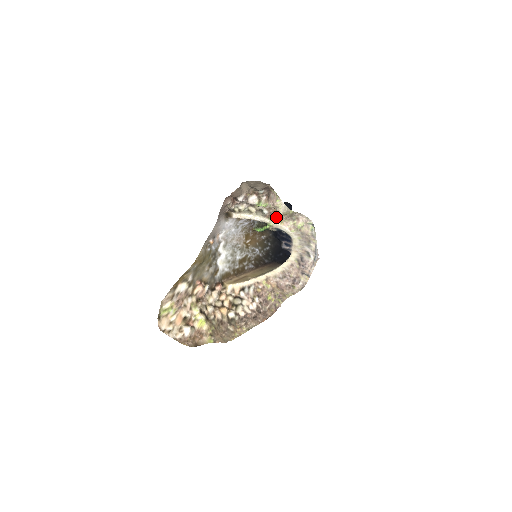
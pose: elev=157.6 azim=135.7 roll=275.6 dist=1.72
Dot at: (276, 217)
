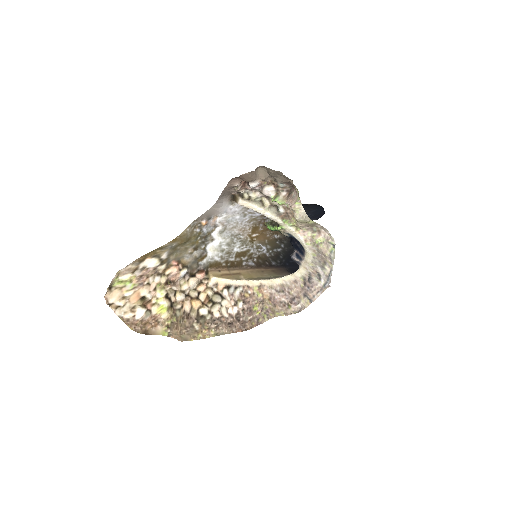
Dot at: (292, 221)
